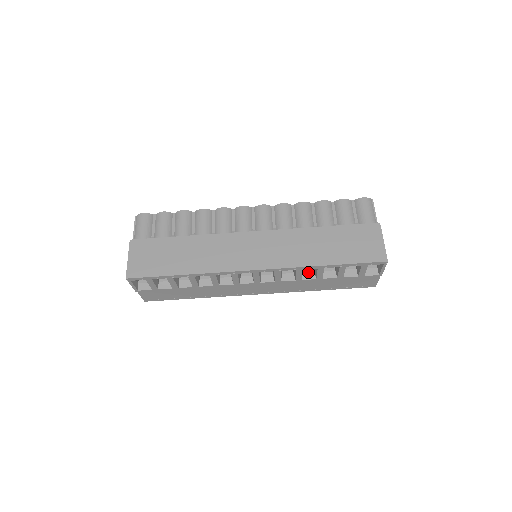
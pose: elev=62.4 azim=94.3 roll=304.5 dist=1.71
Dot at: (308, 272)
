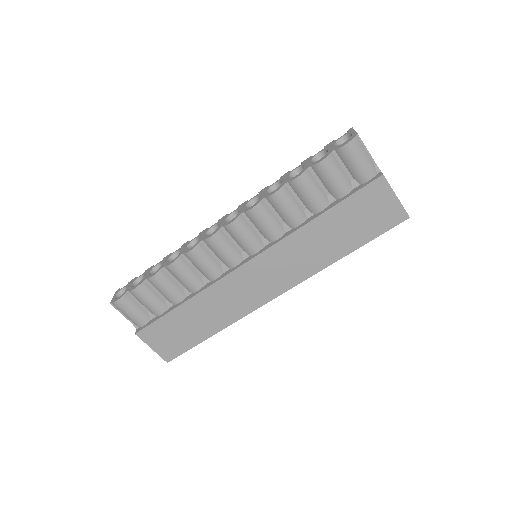
Dot at: occluded
